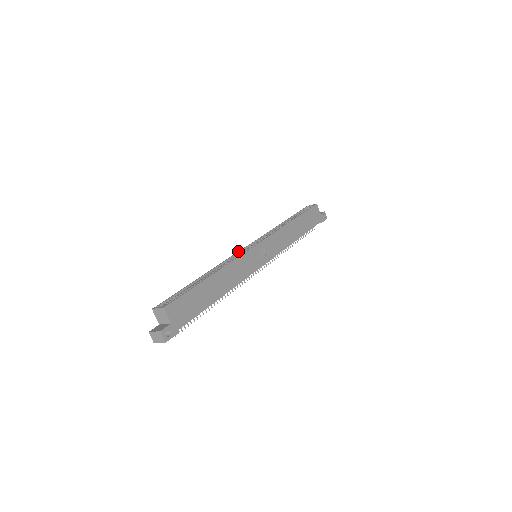
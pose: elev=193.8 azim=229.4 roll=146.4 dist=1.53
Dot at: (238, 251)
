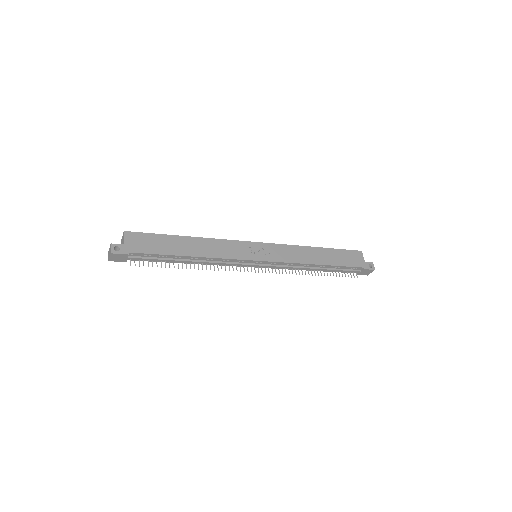
Dot at: occluded
